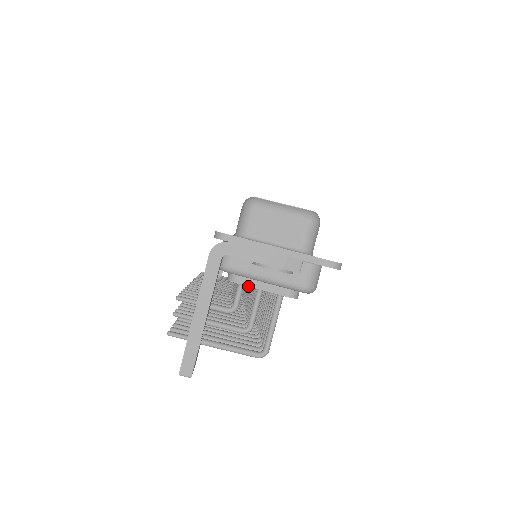
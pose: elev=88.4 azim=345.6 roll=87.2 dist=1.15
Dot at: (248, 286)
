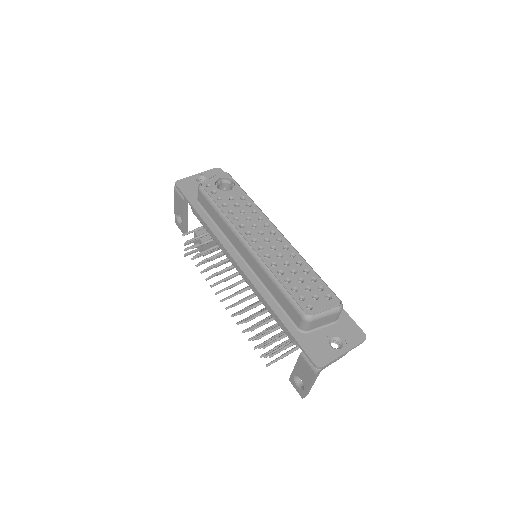
Dot at: occluded
